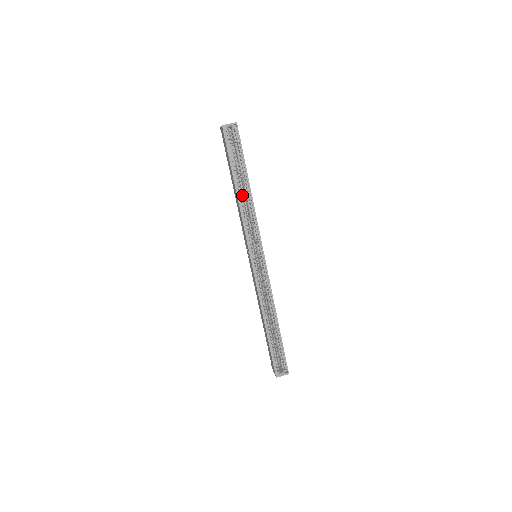
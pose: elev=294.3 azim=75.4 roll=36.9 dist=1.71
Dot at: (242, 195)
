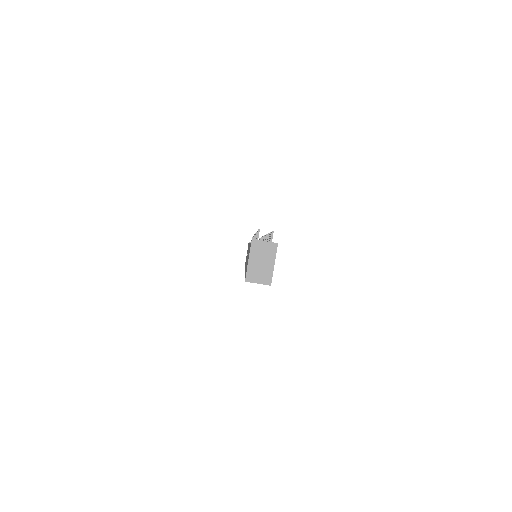
Dot at: occluded
